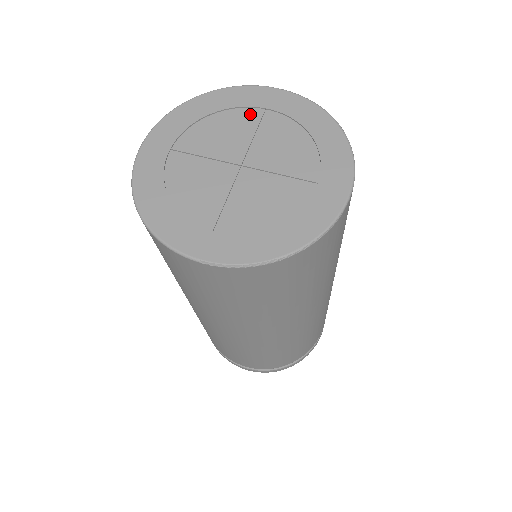
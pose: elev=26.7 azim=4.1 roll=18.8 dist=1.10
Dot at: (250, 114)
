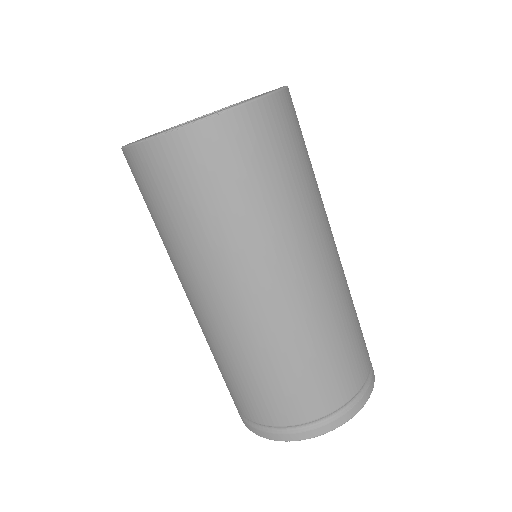
Dot at: occluded
